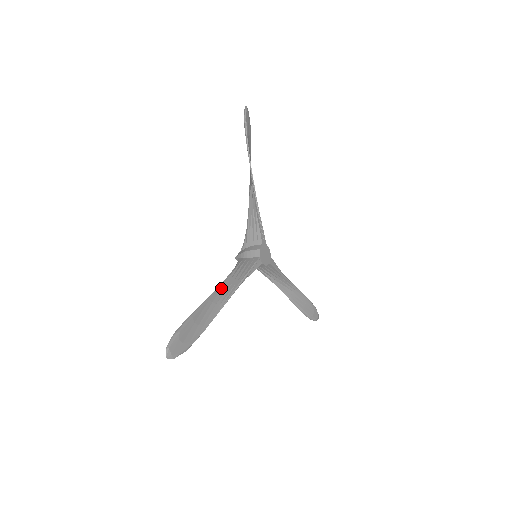
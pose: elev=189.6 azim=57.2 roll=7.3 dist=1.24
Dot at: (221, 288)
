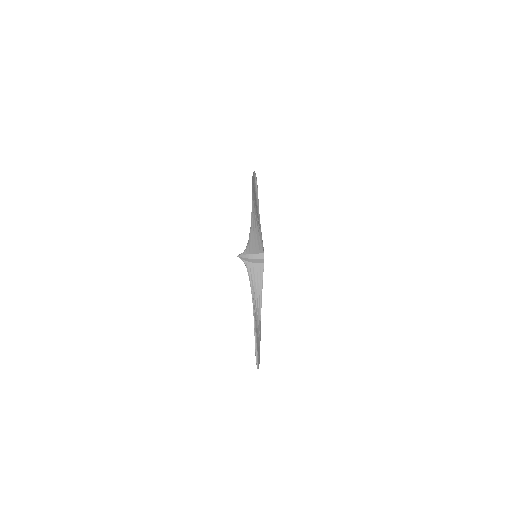
Dot at: (253, 224)
